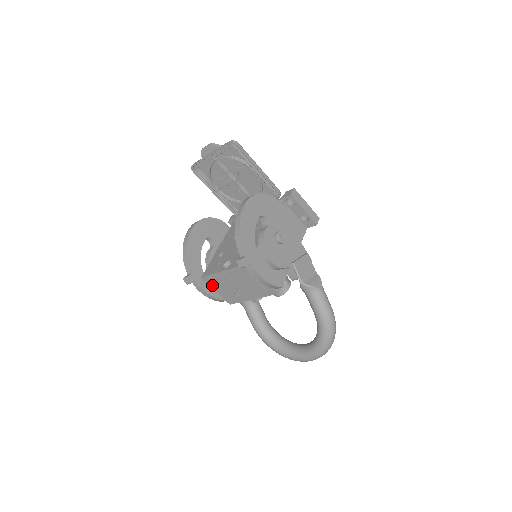
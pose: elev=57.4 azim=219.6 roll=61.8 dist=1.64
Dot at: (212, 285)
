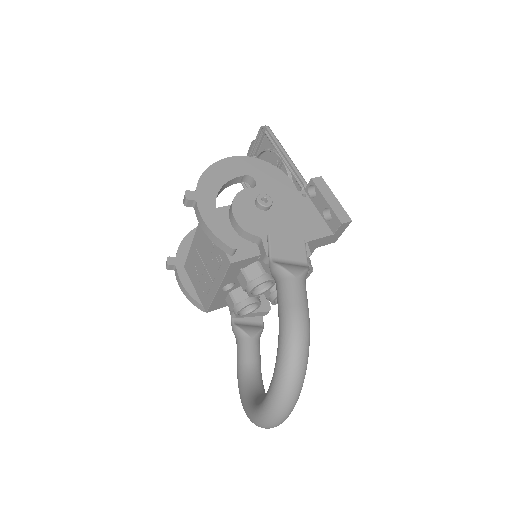
Dot at: (191, 276)
